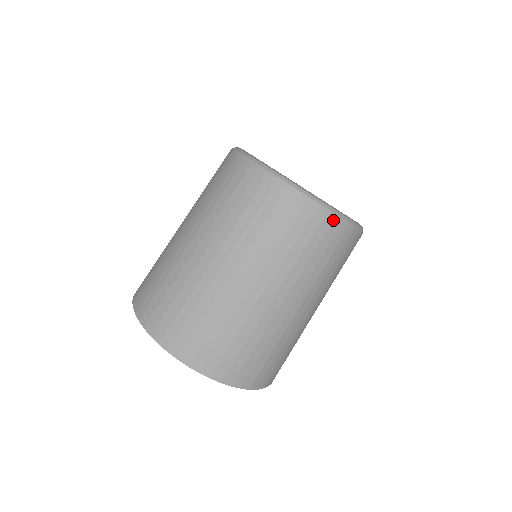
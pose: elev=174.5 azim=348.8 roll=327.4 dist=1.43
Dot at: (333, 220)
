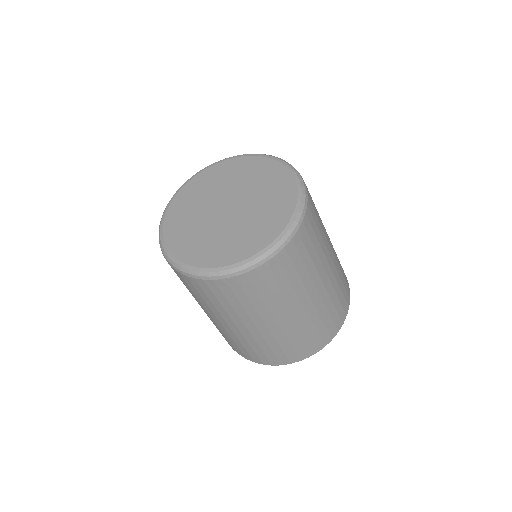
Dot at: (291, 241)
